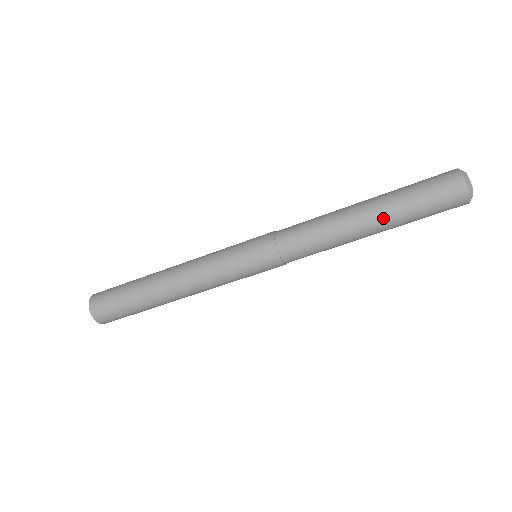
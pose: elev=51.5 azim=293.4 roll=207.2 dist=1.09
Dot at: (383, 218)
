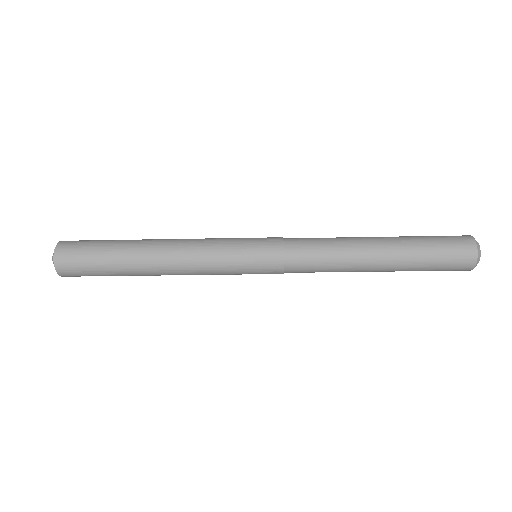
Dot at: (389, 271)
